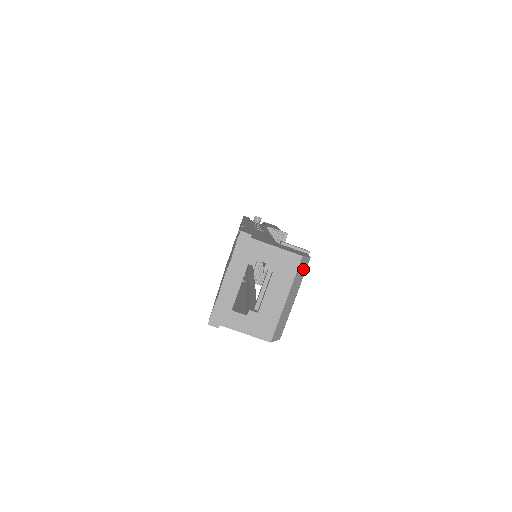
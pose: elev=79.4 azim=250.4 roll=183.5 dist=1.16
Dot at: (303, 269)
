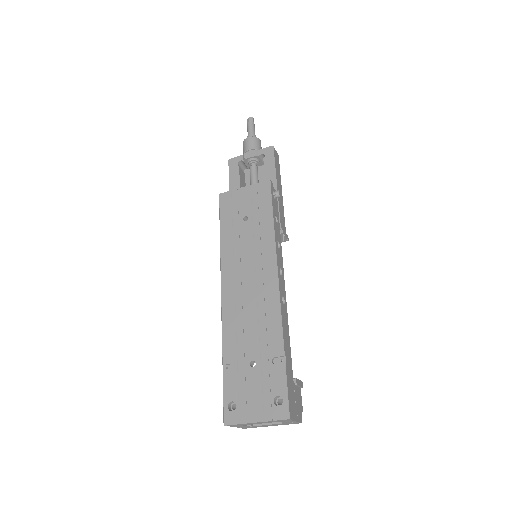
Dot at: occluded
